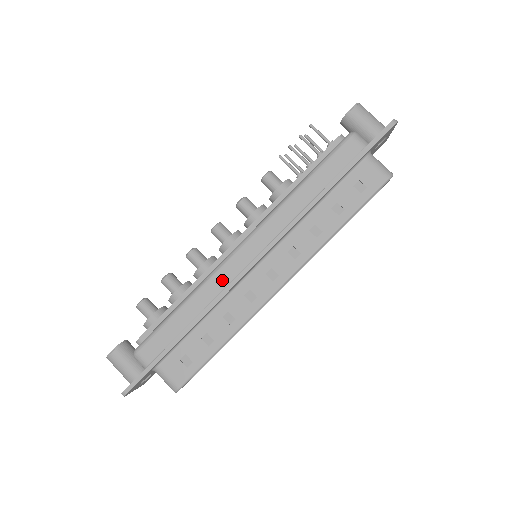
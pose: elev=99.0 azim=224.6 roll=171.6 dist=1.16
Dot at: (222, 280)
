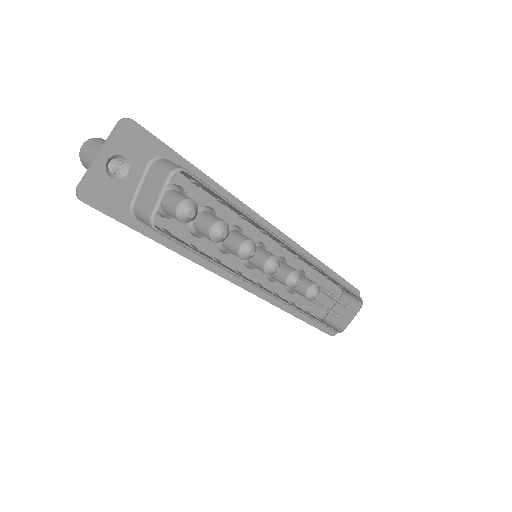
Dot at: occluded
